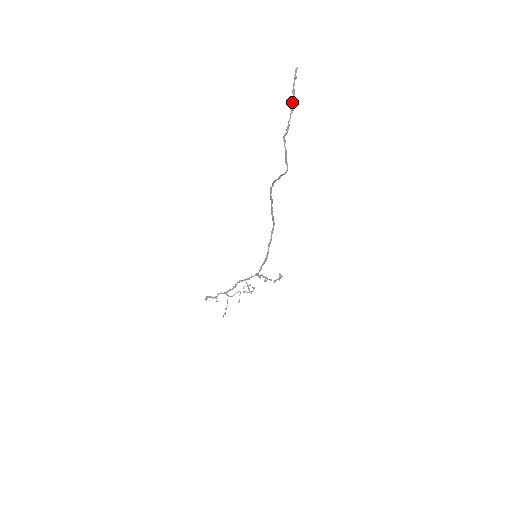
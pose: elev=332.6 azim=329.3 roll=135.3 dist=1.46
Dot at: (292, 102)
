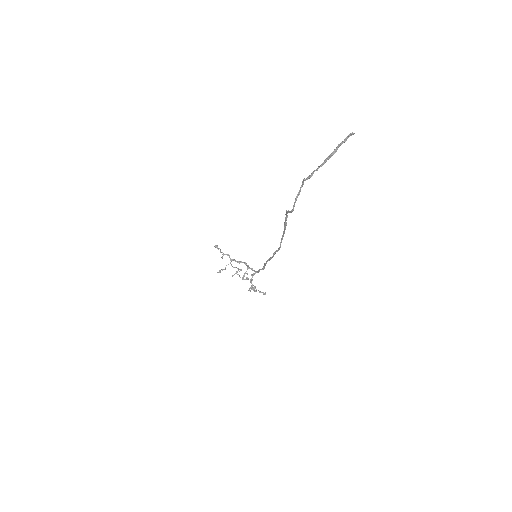
Dot at: (326, 158)
